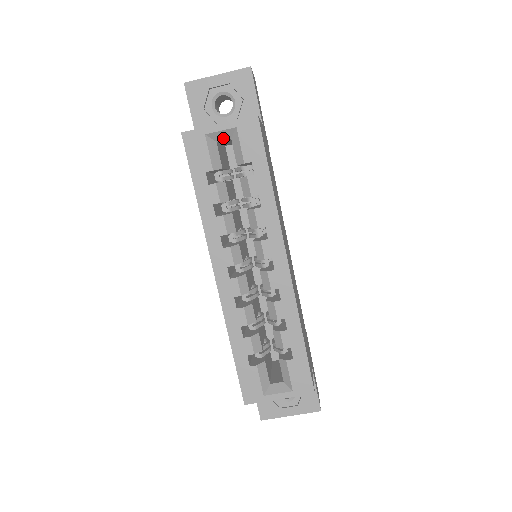
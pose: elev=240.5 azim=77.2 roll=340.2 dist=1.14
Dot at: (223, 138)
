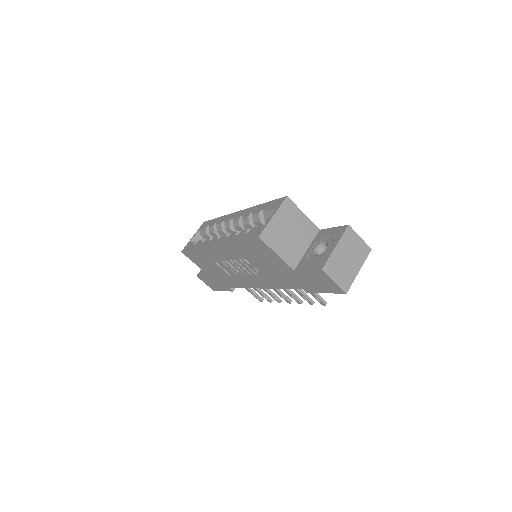
Dot at: (198, 238)
